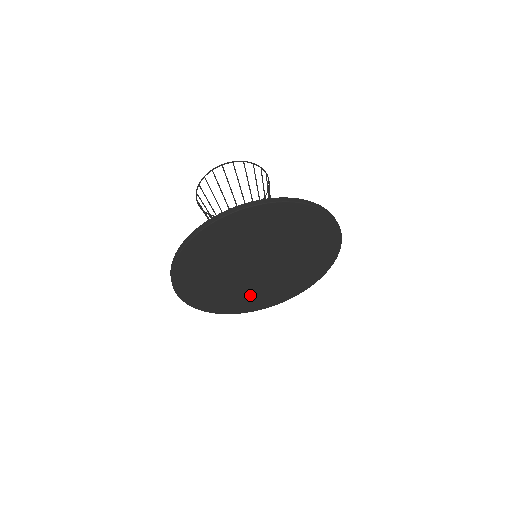
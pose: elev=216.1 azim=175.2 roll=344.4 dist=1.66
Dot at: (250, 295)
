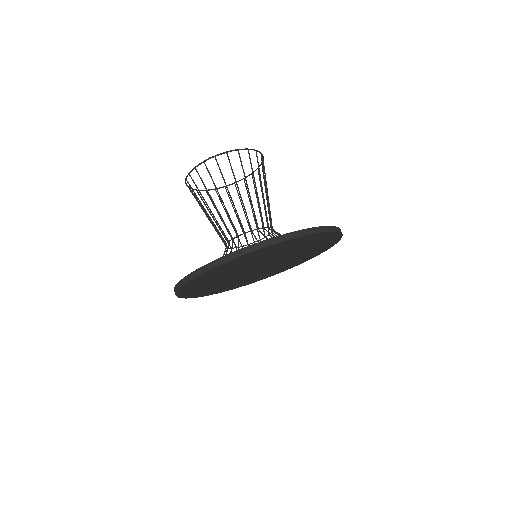
Dot at: (260, 276)
